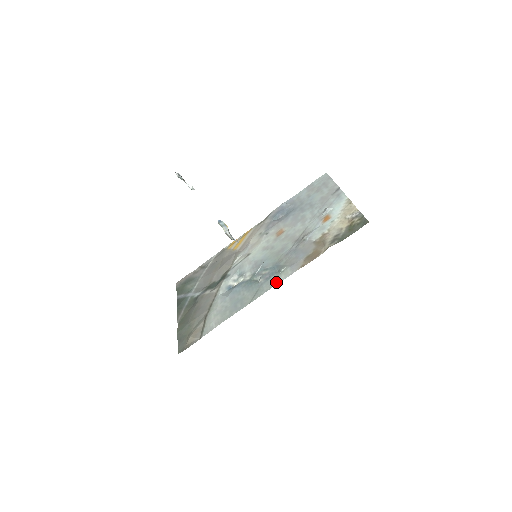
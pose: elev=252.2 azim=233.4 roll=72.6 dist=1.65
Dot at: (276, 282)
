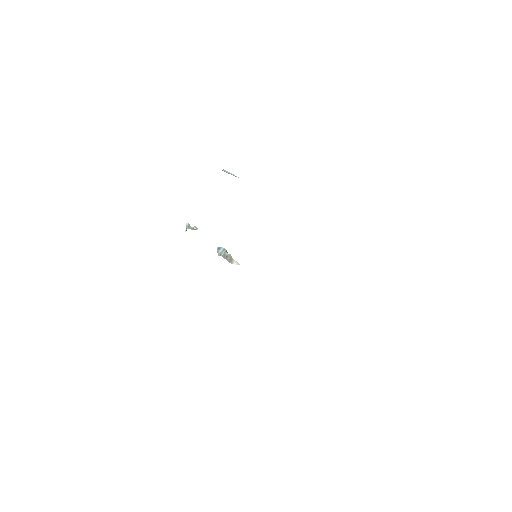
Dot at: occluded
